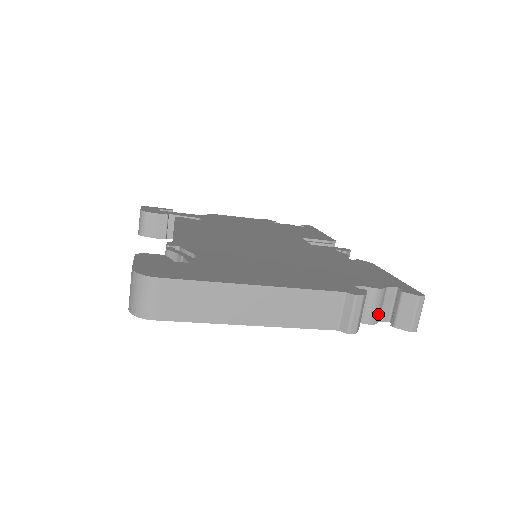
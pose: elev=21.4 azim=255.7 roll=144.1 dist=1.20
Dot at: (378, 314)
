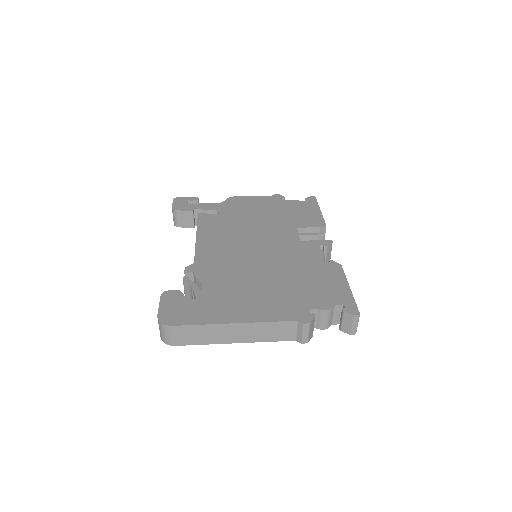
Dot at: (329, 323)
